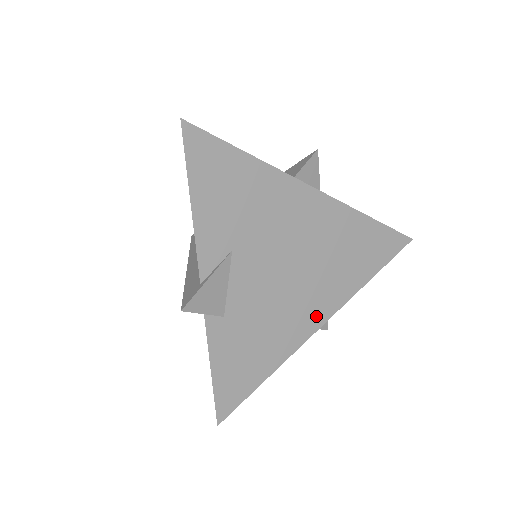
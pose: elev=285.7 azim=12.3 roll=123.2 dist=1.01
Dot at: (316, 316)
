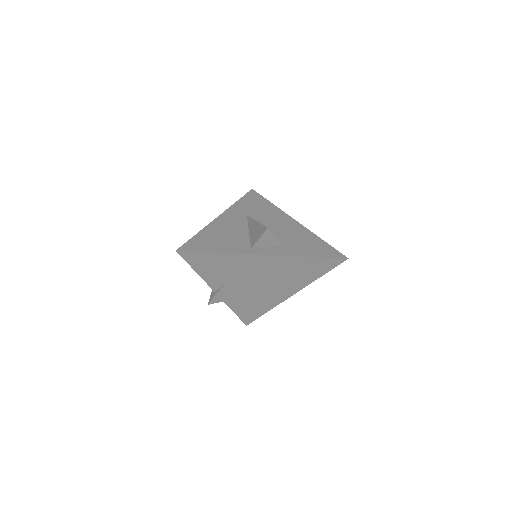
Dot at: (287, 293)
